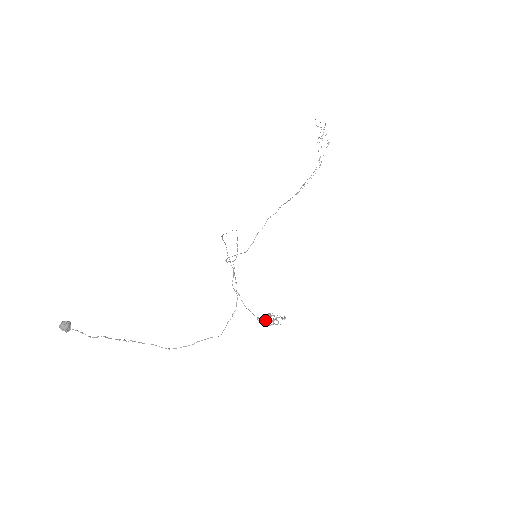
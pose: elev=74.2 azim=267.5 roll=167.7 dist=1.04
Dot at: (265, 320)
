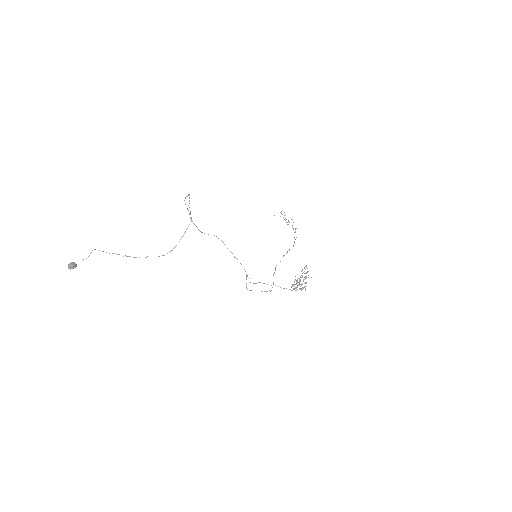
Dot at: (301, 290)
